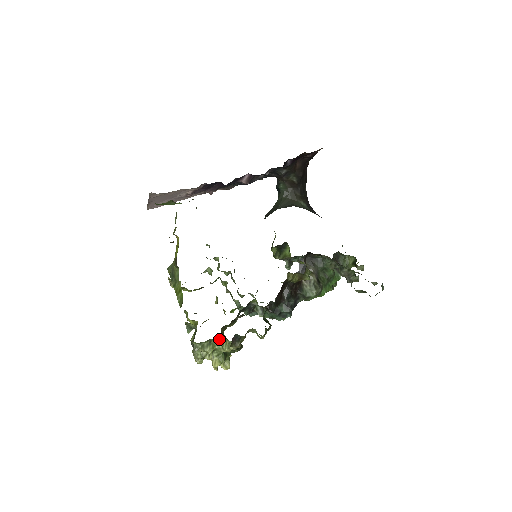
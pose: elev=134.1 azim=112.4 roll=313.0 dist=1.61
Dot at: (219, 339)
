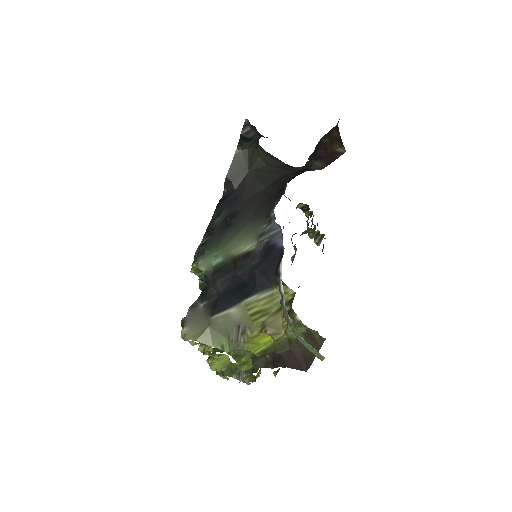
Dot at: occluded
